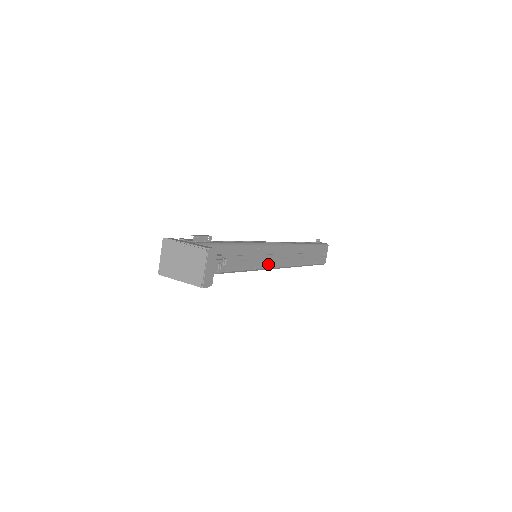
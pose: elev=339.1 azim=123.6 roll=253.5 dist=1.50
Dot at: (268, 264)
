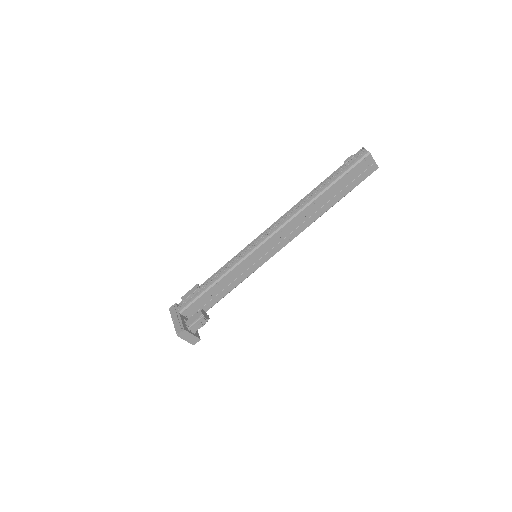
Dot at: (273, 252)
